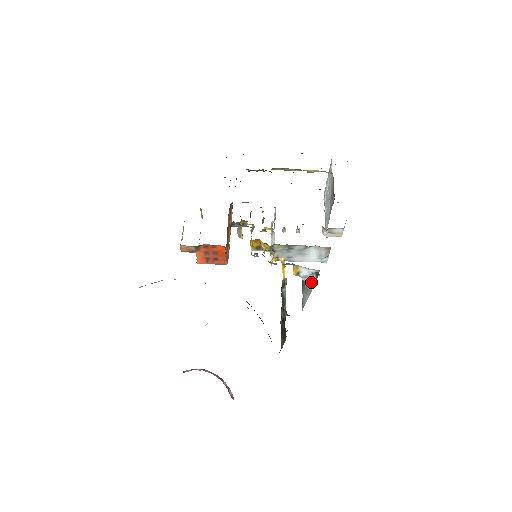
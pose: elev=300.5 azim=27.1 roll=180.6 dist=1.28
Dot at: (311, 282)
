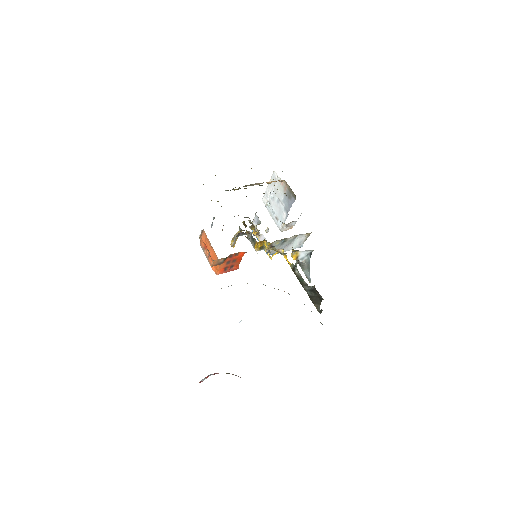
Dot at: (307, 261)
